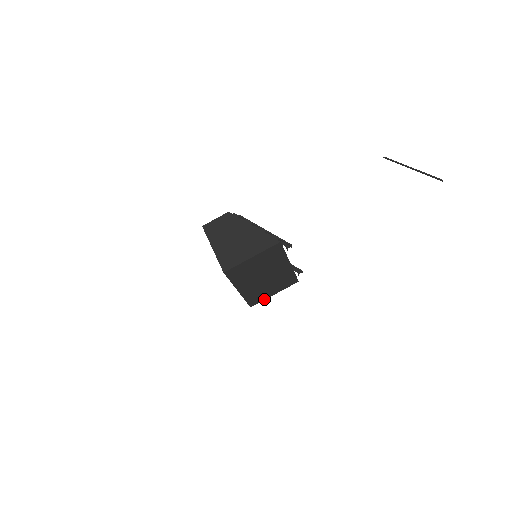
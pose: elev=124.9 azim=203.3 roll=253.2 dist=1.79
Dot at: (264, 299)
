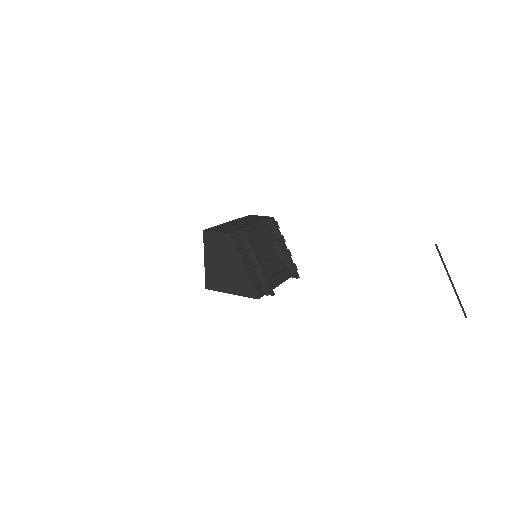
Dot at: occluded
